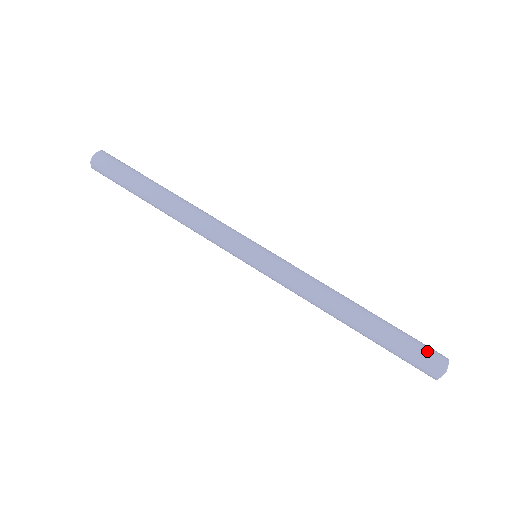
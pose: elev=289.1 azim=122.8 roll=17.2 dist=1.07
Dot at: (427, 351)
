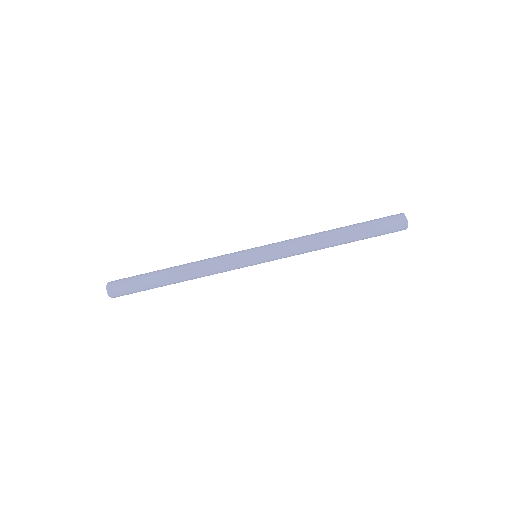
Dot at: (389, 220)
